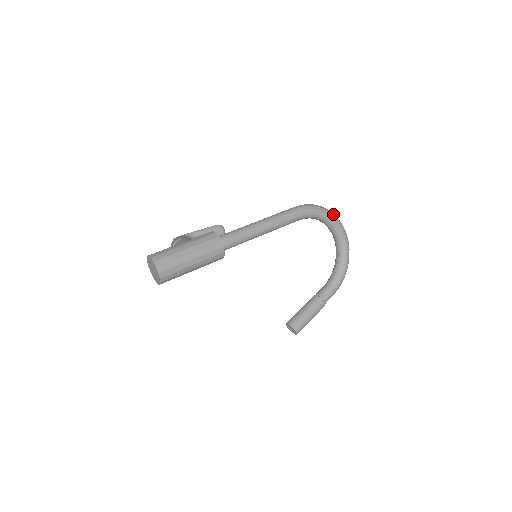
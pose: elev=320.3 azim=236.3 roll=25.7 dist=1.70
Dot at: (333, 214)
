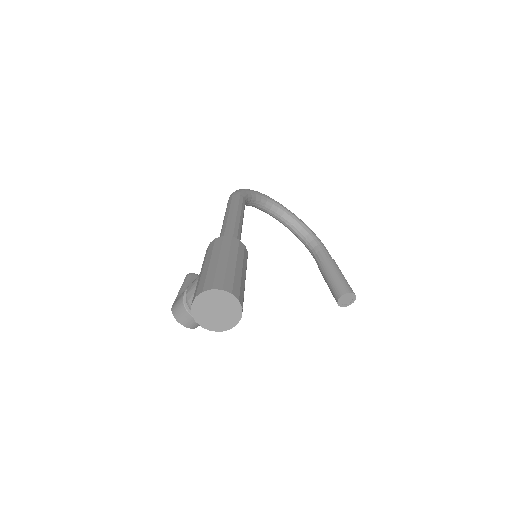
Dot at: occluded
